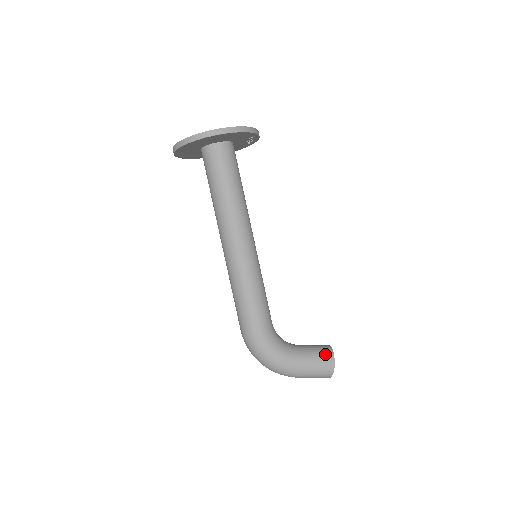
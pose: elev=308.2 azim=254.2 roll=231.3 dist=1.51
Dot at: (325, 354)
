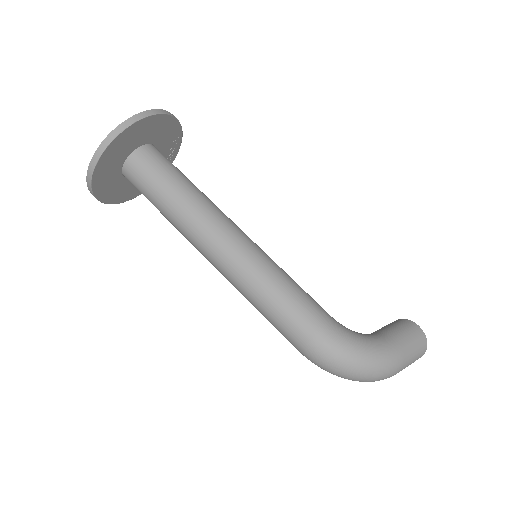
Dot at: (403, 323)
